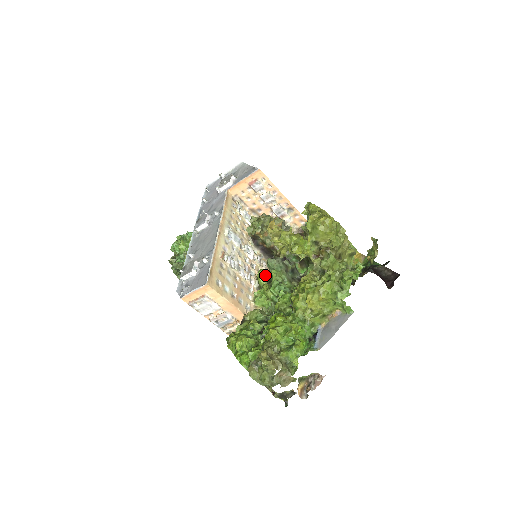
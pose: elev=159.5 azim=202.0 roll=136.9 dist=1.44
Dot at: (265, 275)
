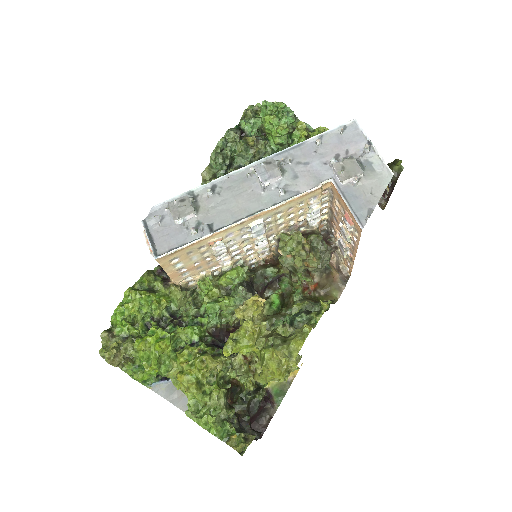
Dot at: (231, 282)
